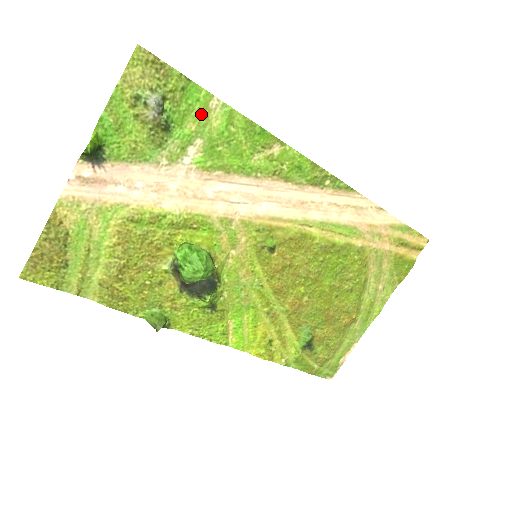
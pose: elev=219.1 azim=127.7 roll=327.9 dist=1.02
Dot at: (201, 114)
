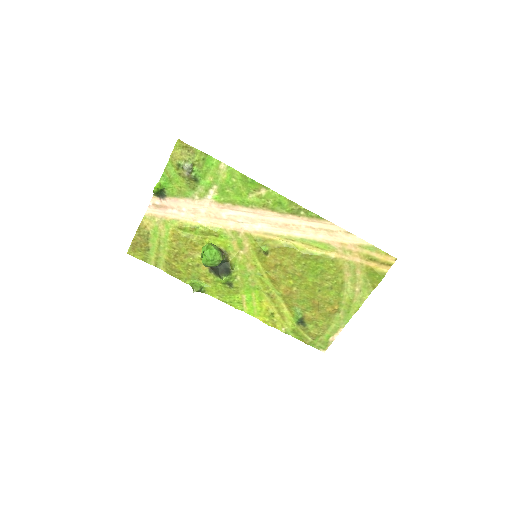
Dot at: (215, 172)
